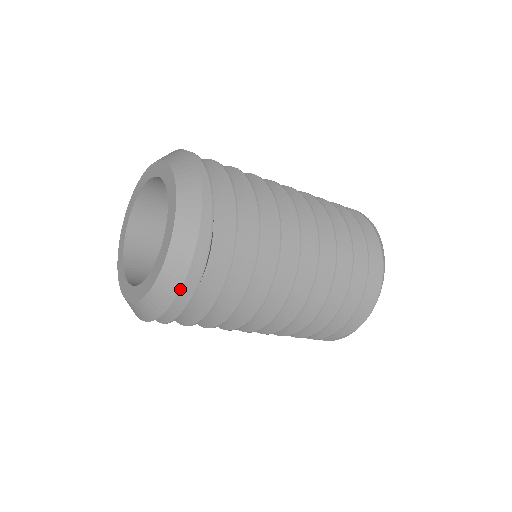
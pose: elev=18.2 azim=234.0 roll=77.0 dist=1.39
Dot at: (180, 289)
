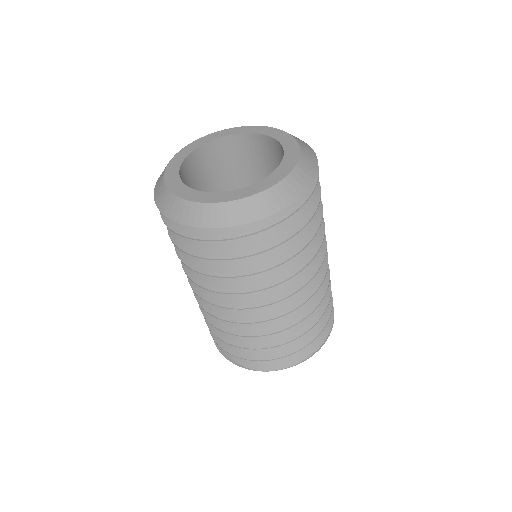
Dot at: occluded
